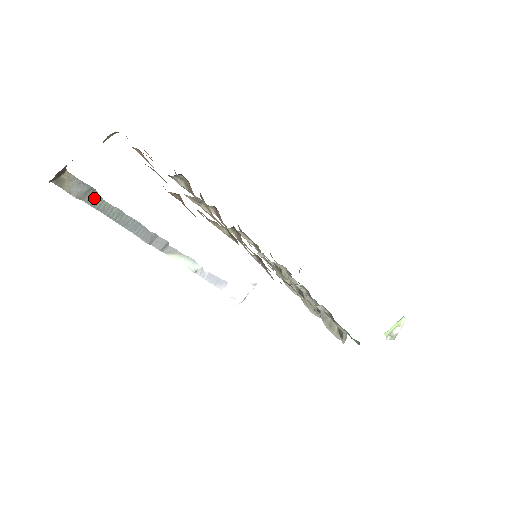
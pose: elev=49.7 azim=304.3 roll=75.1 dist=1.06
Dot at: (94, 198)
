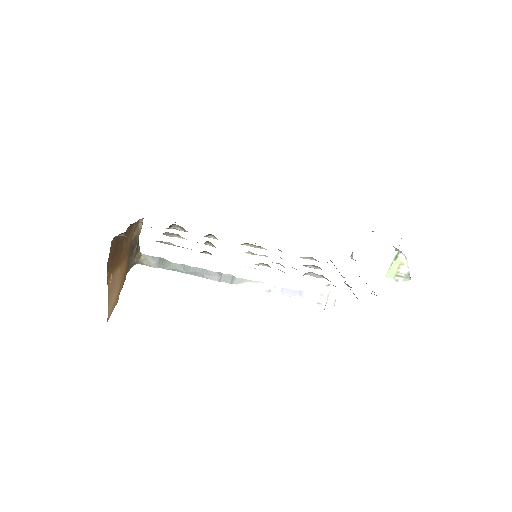
Dot at: (166, 264)
